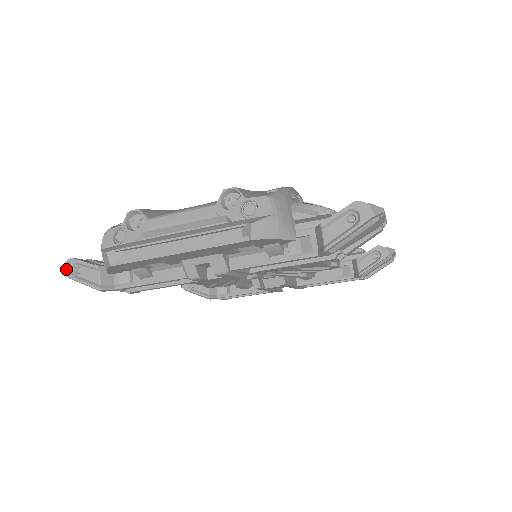
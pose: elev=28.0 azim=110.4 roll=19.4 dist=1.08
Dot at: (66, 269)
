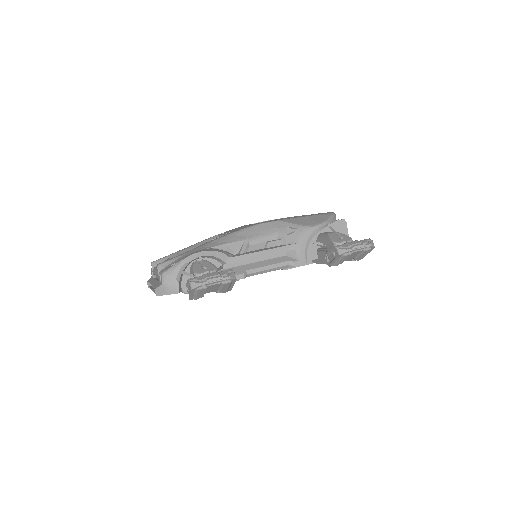
Dot at: occluded
